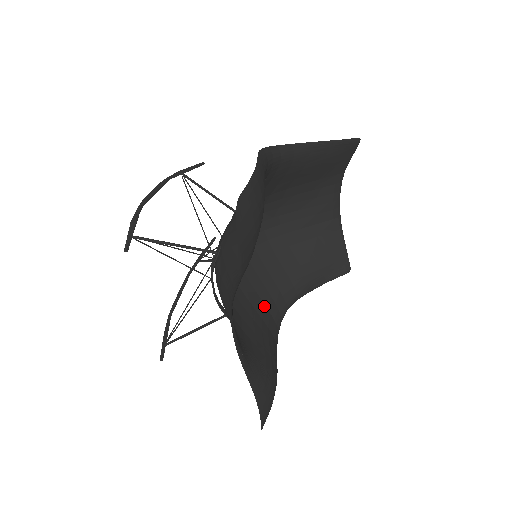
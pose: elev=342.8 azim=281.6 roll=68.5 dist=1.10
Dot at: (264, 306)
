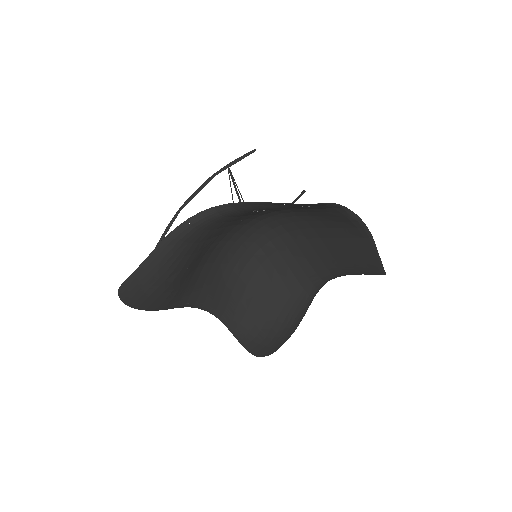
Dot at: (294, 278)
